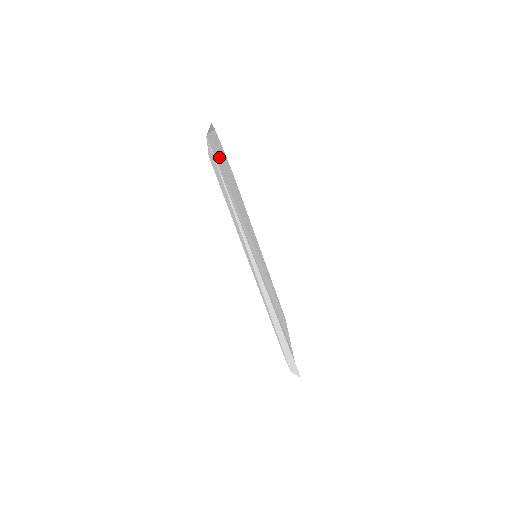
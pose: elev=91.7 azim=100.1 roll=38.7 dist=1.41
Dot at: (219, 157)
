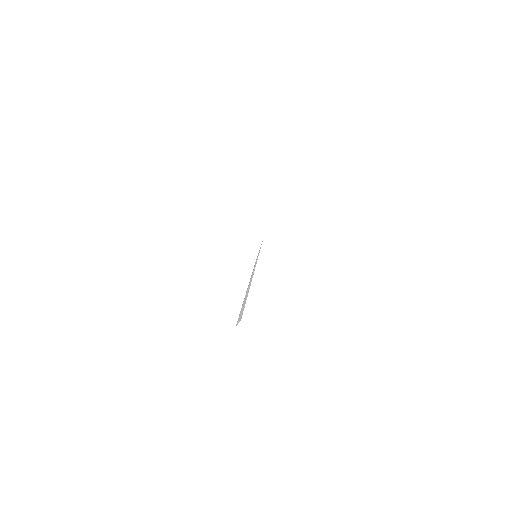
Dot at: occluded
